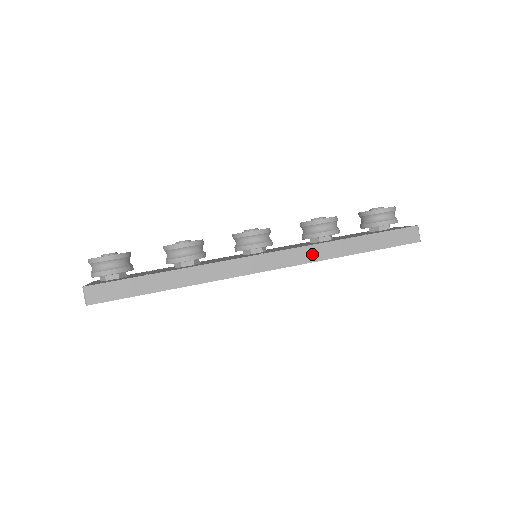
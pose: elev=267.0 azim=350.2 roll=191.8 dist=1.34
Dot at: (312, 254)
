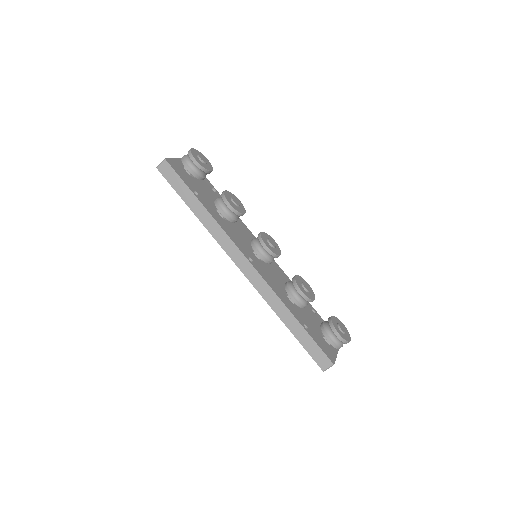
Dot at: (268, 295)
